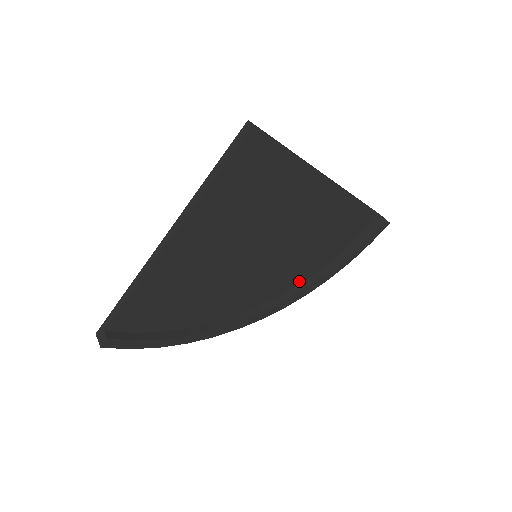
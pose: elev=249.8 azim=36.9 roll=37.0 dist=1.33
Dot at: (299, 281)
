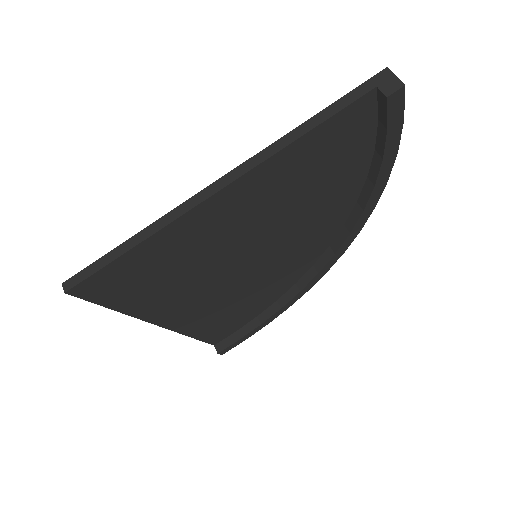
Dot at: (349, 206)
